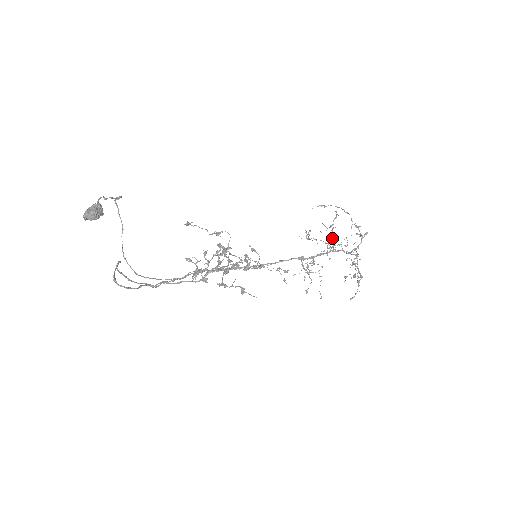
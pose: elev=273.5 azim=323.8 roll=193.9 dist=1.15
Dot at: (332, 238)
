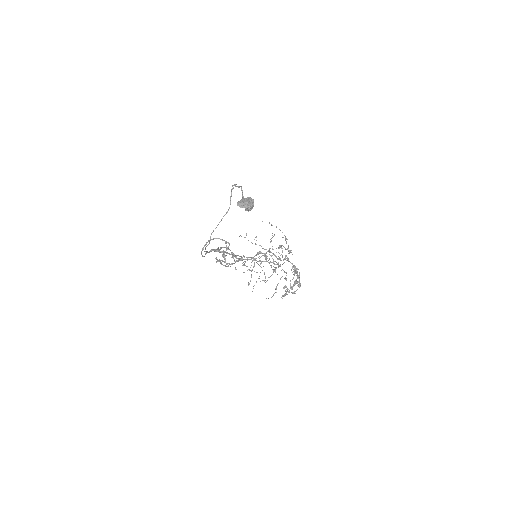
Dot at: occluded
